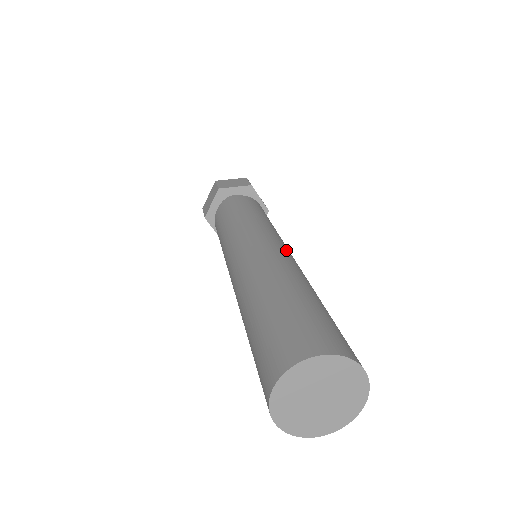
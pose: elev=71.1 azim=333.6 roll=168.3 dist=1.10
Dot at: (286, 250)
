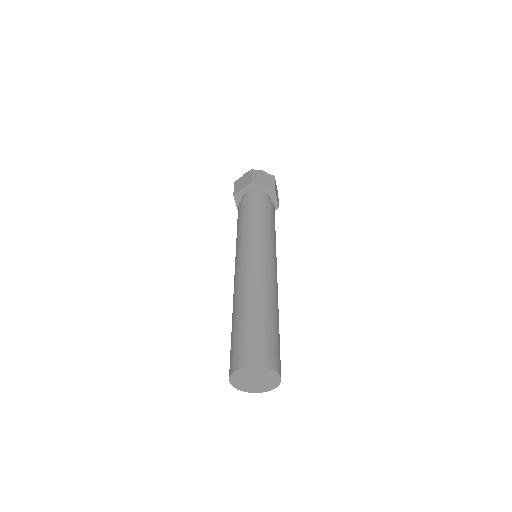
Dot at: (256, 263)
